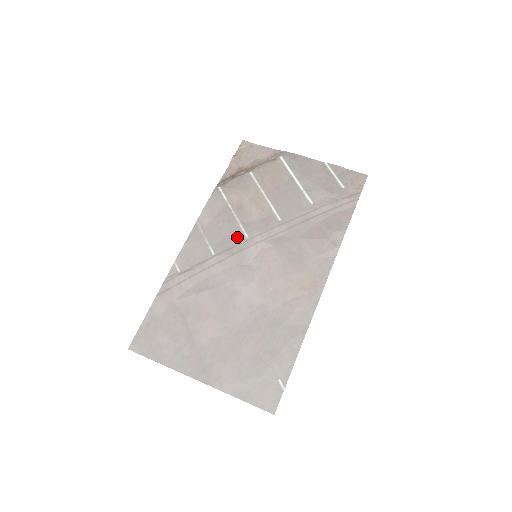
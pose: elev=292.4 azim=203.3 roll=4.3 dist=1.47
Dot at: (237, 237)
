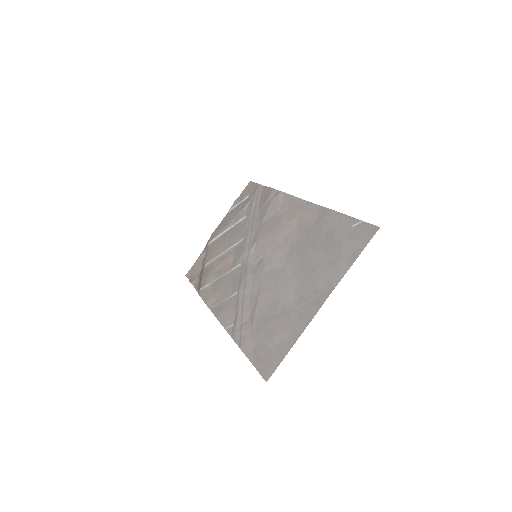
Dot at: (236, 273)
